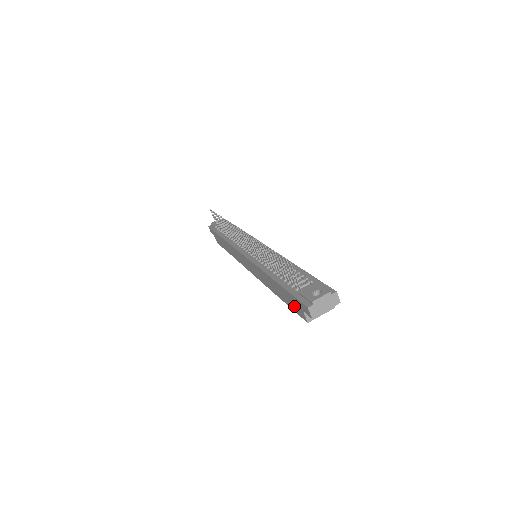
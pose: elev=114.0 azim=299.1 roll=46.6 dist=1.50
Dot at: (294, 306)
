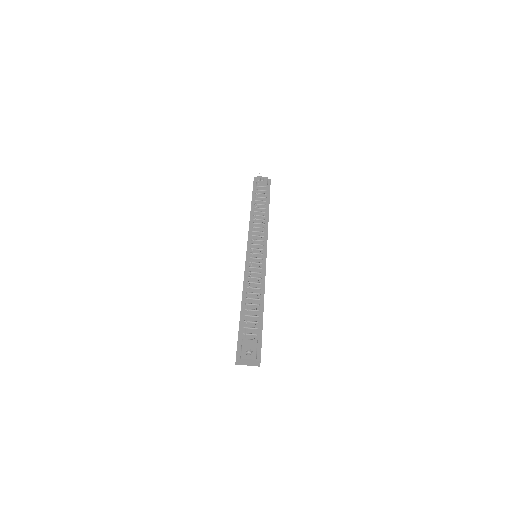
Dot at: occluded
